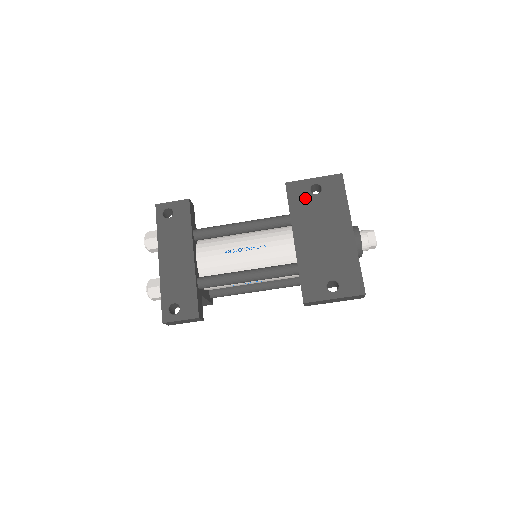
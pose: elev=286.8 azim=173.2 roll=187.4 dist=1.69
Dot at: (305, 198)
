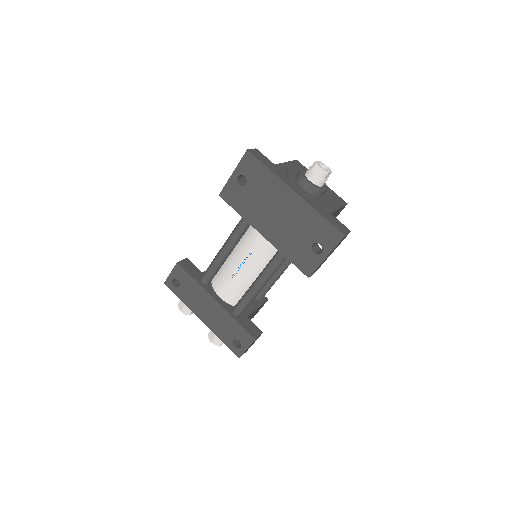
Dot at: (241, 195)
